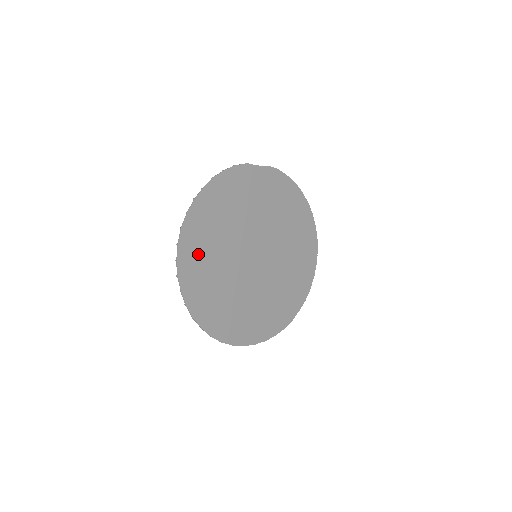
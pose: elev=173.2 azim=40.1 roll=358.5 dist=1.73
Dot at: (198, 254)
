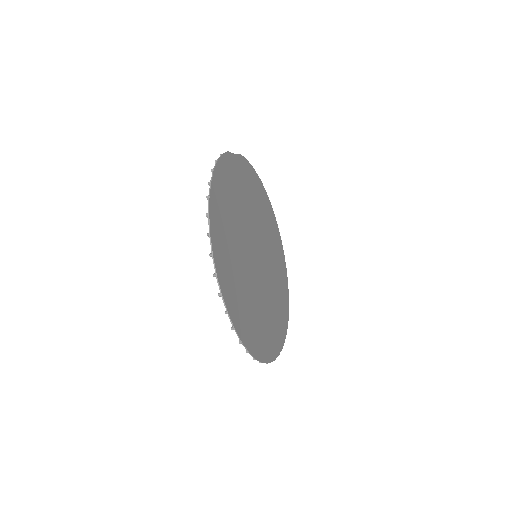
Dot at: (227, 263)
